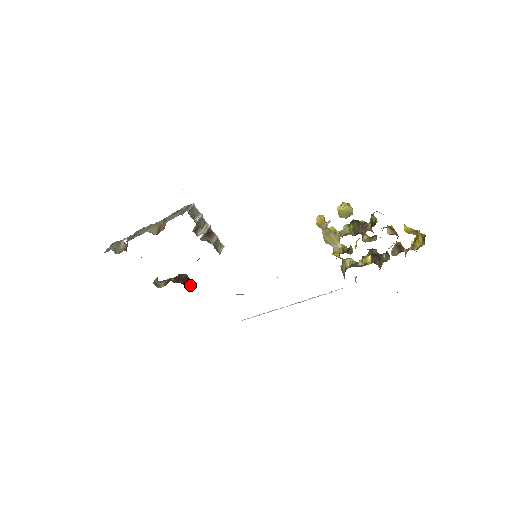
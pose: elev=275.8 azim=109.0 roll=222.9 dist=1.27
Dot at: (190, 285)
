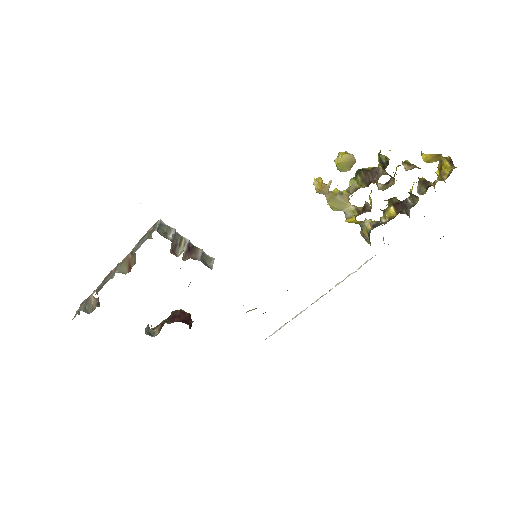
Dot at: (189, 320)
